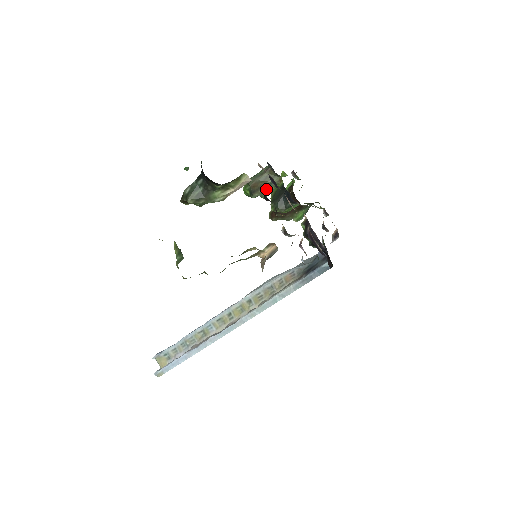
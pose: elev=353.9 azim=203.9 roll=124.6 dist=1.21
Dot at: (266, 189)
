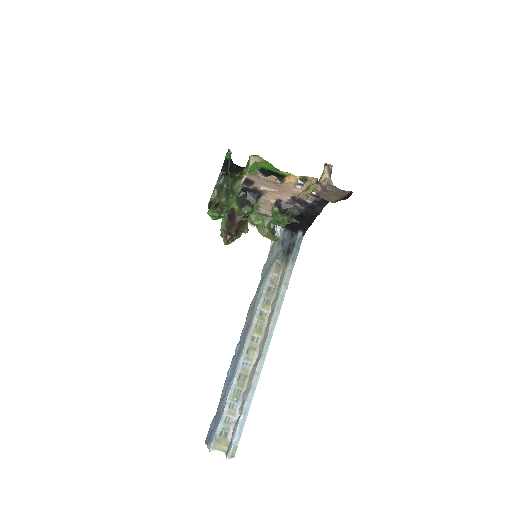
Dot at: (228, 204)
